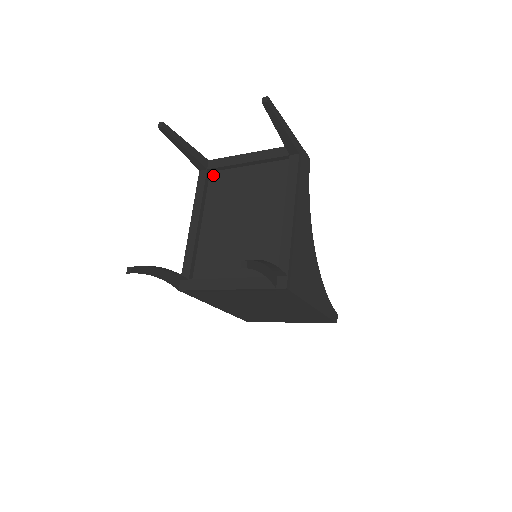
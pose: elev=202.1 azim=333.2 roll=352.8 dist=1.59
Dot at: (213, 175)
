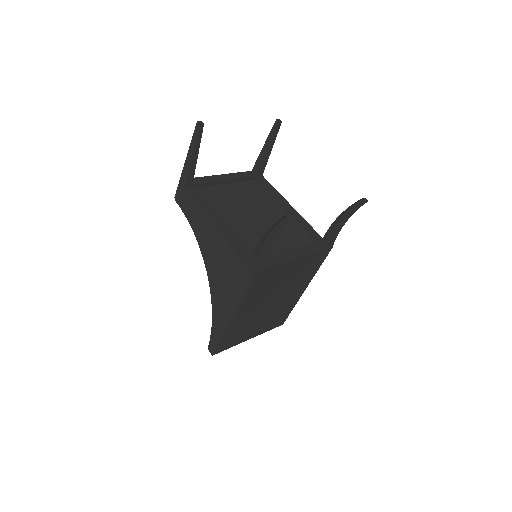
Dot at: occluded
